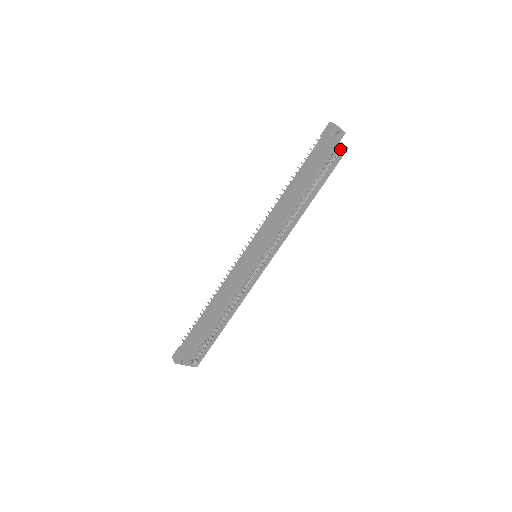
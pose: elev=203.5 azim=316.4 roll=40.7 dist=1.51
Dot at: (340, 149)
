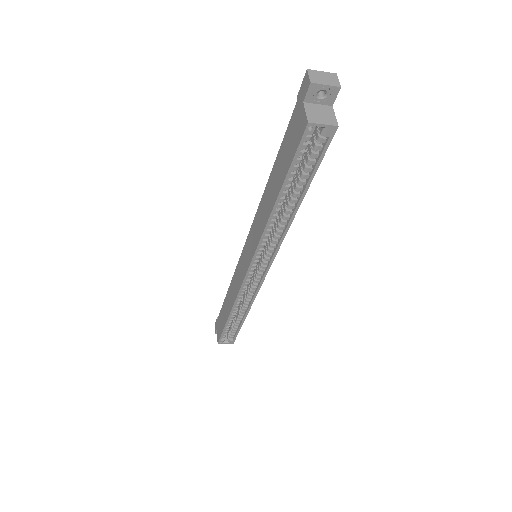
Dot at: (321, 130)
